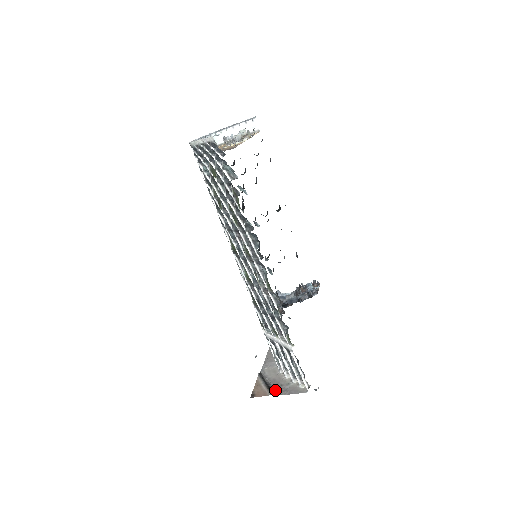
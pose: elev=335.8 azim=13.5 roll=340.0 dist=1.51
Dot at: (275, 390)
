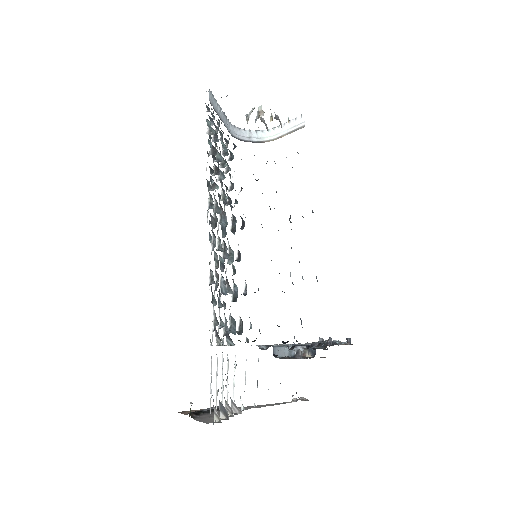
Dot at: (199, 416)
